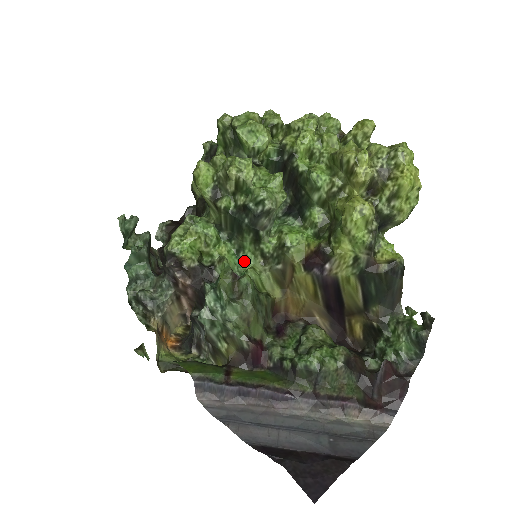
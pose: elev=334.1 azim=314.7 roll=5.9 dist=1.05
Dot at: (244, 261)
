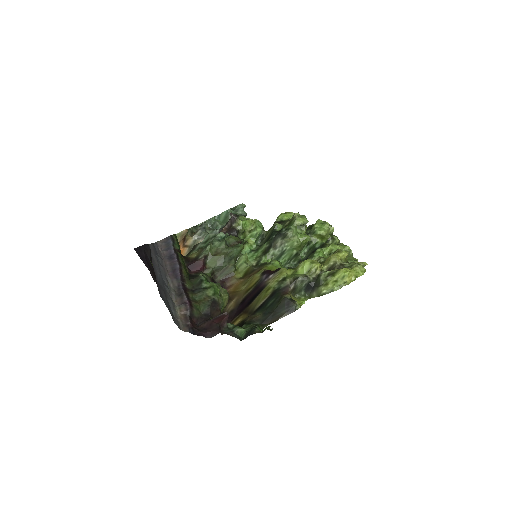
Dot at: (249, 256)
